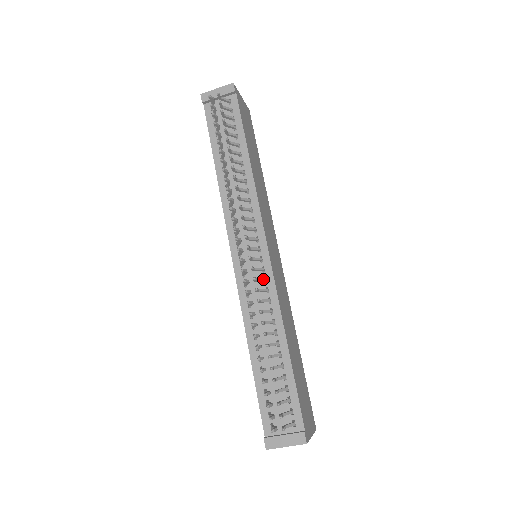
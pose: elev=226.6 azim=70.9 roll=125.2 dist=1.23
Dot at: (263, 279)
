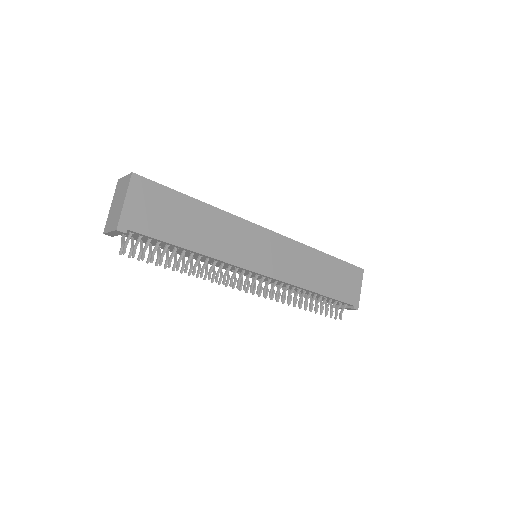
Dot at: (275, 285)
